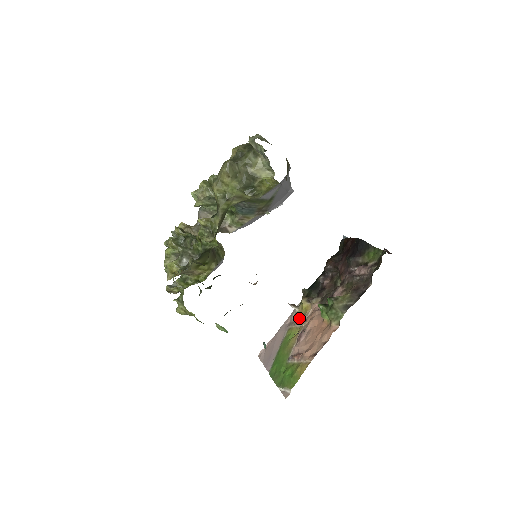
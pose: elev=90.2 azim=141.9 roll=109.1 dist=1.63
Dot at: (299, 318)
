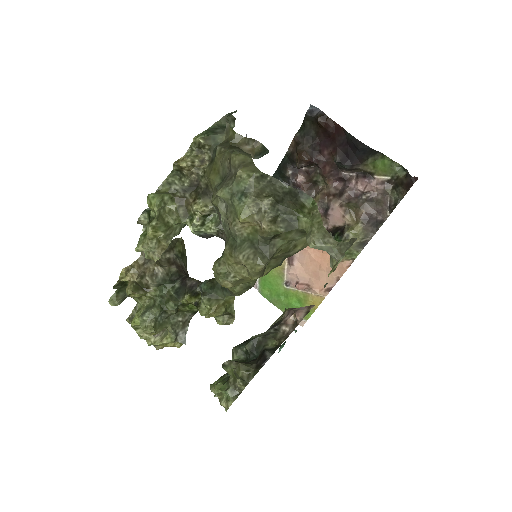
Dot at: occluded
